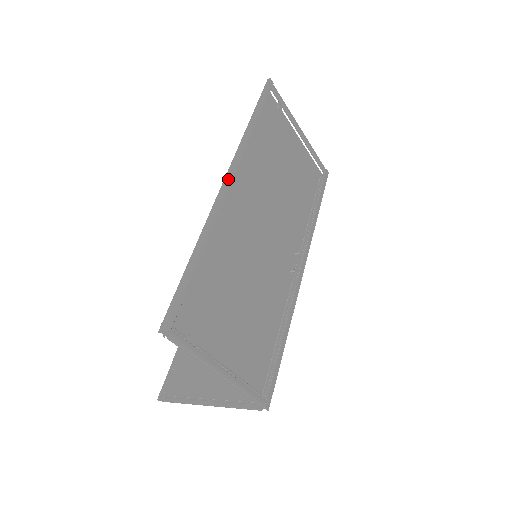
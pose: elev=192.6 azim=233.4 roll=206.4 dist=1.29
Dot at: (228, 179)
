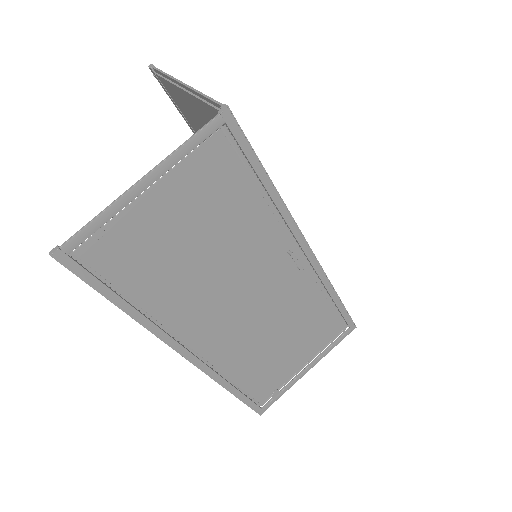
Dot at: (186, 357)
